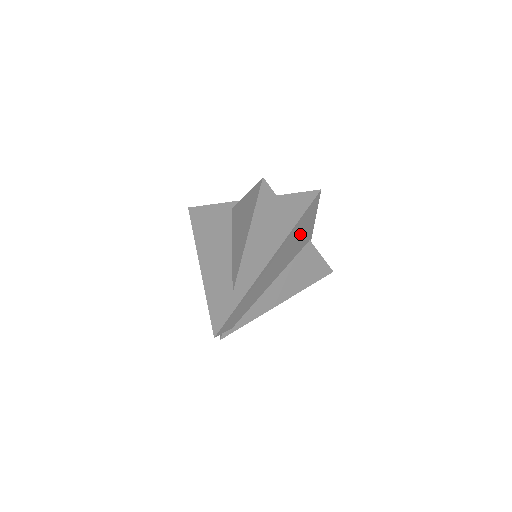
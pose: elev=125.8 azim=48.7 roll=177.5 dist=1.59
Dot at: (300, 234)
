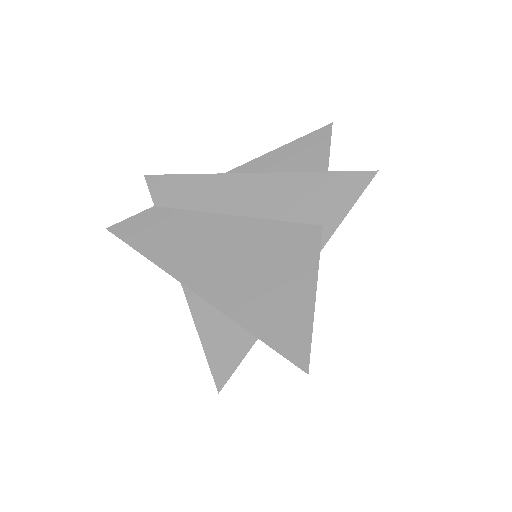
Dot at: occluded
